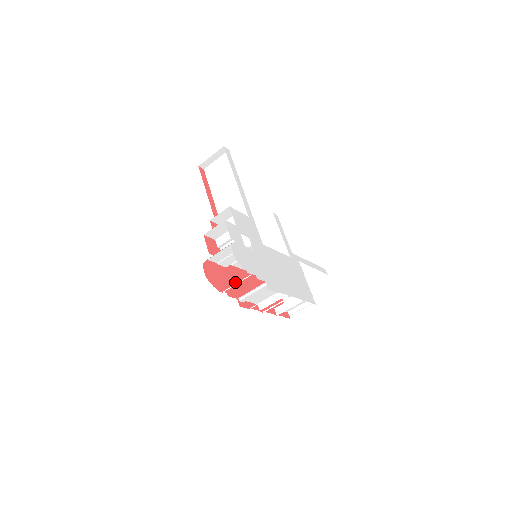
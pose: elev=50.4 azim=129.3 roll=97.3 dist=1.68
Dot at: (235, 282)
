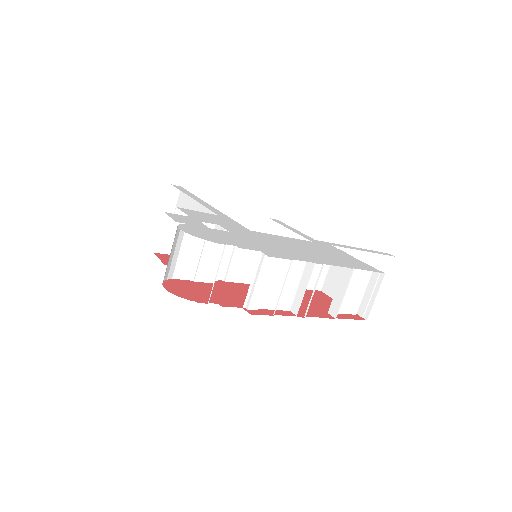
Dot at: (235, 294)
